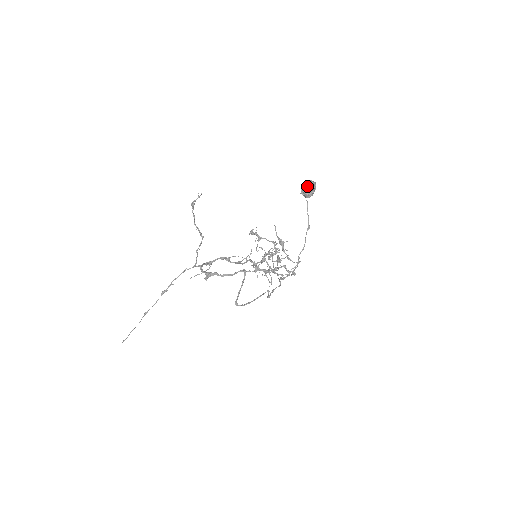
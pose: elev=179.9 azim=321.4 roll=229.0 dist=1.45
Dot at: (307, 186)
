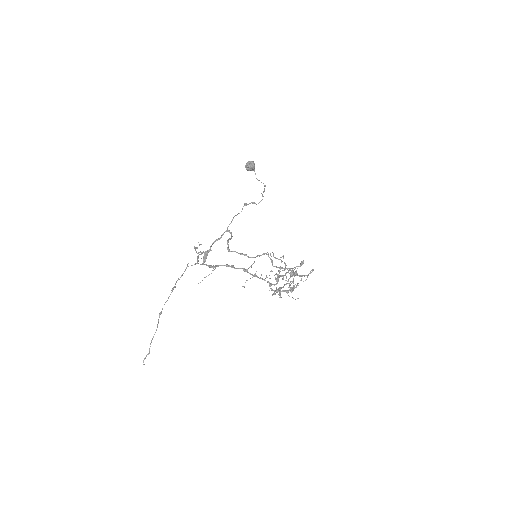
Dot at: occluded
